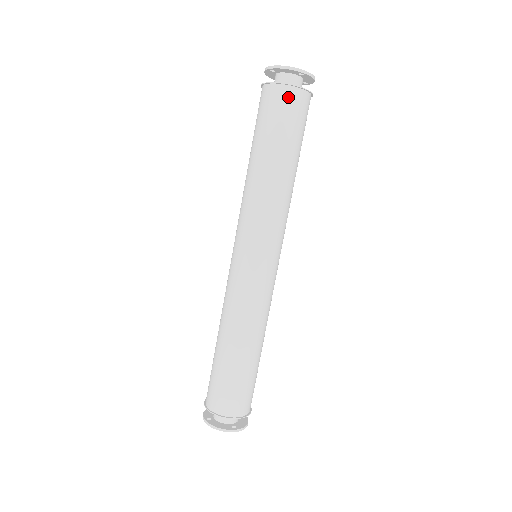
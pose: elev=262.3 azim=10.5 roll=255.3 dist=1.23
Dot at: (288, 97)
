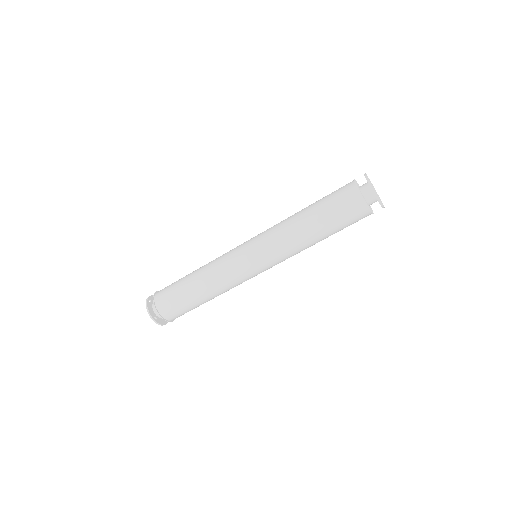
Dot at: (355, 201)
